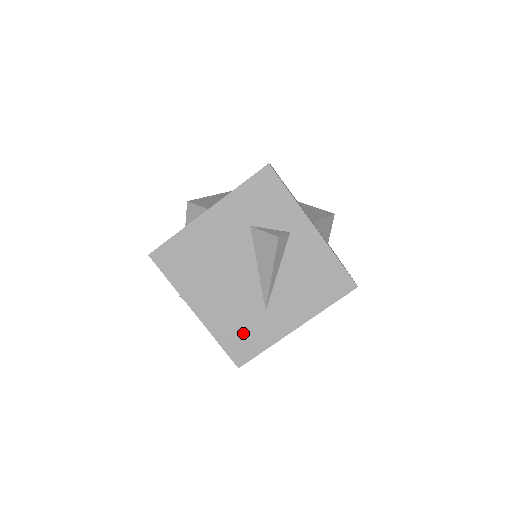
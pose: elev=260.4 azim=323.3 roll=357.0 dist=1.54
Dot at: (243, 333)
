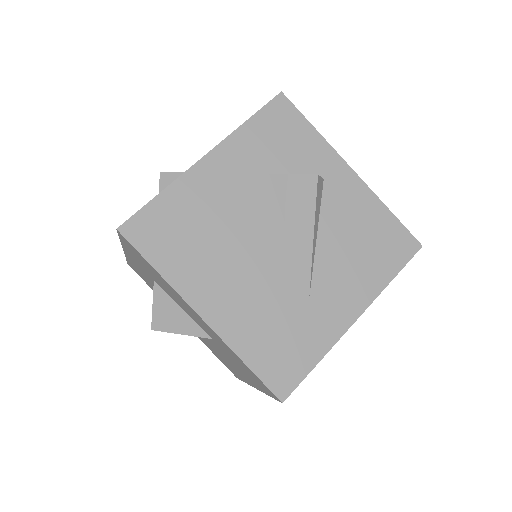
Dot at: (281, 339)
